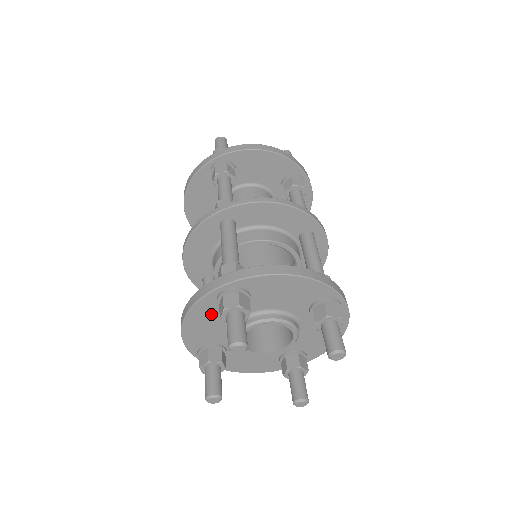
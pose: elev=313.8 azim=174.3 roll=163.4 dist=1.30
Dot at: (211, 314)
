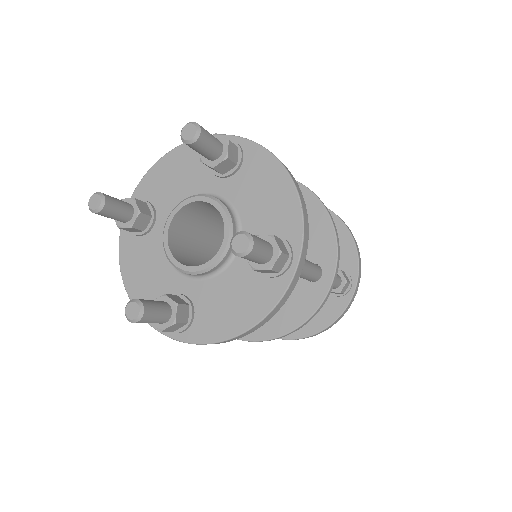
Dot at: (139, 255)
